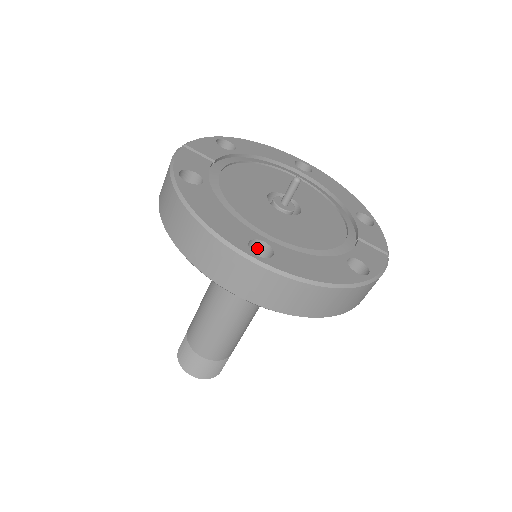
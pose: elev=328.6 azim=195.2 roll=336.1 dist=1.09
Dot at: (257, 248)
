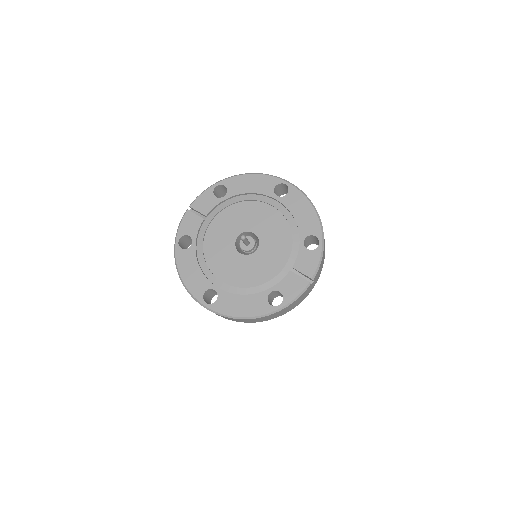
Dot at: (214, 290)
